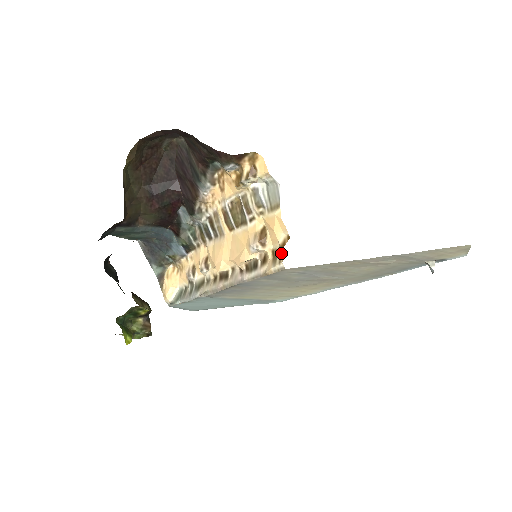
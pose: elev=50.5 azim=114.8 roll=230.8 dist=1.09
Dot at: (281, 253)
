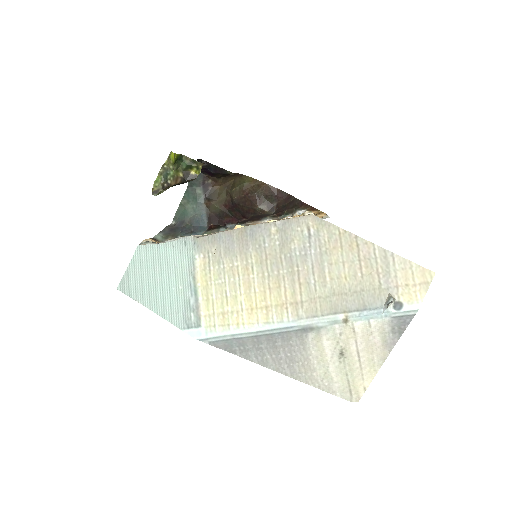
Dot at: occluded
